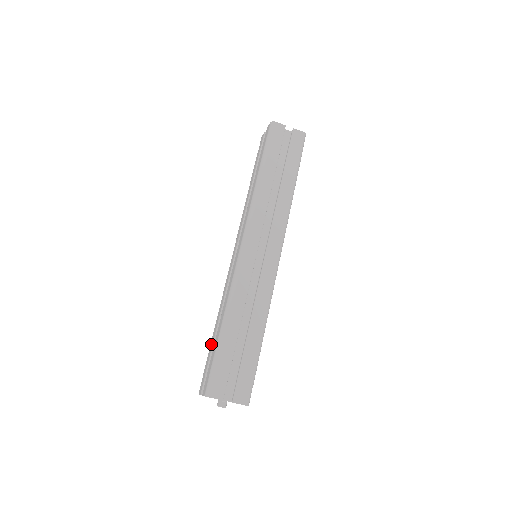
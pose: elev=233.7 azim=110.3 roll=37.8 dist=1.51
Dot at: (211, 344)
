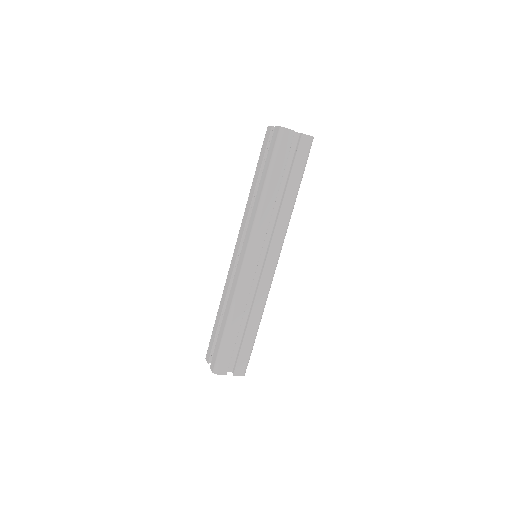
Dot at: (216, 325)
